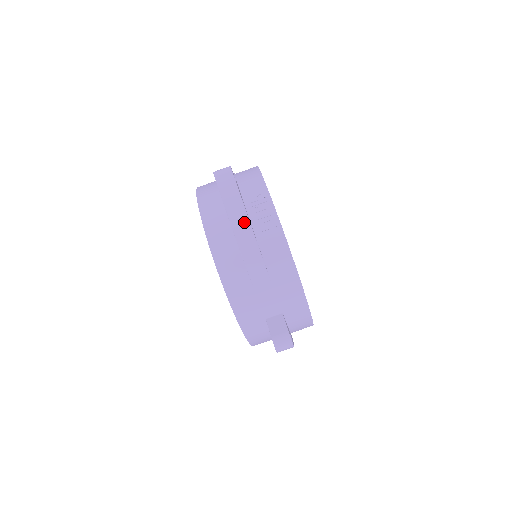
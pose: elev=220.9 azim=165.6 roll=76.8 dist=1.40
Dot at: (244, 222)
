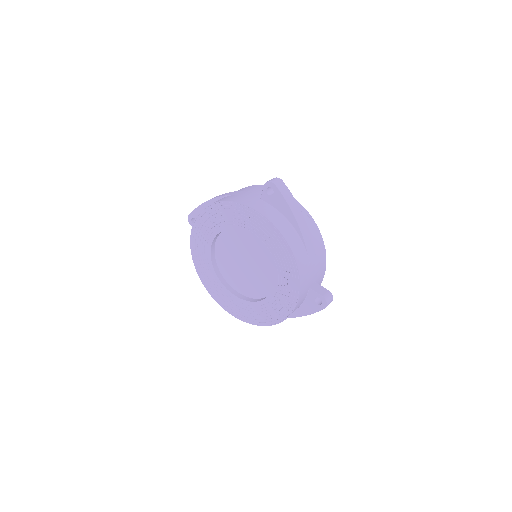
Dot at: (300, 215)
